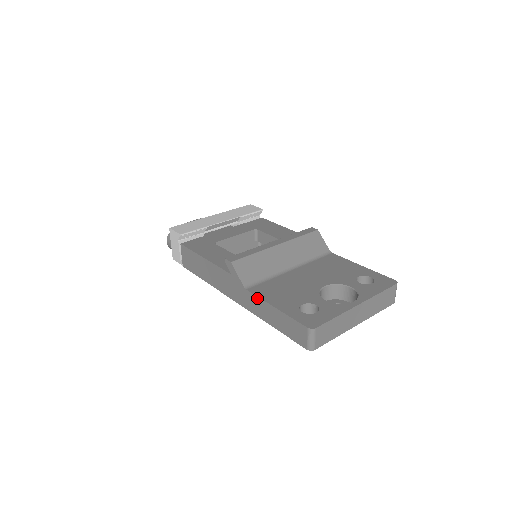
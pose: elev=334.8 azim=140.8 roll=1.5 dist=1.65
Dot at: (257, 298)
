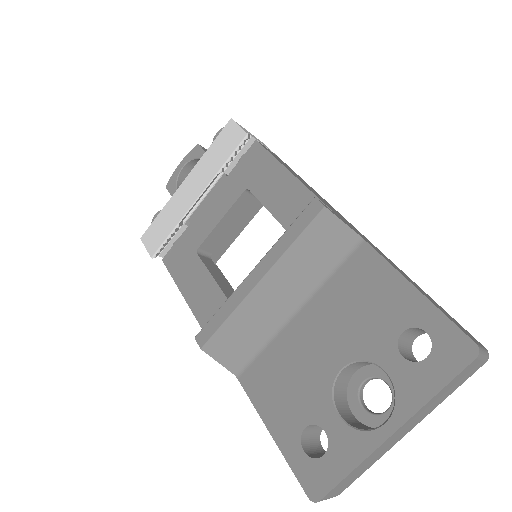
Dot at: (251, 400)
